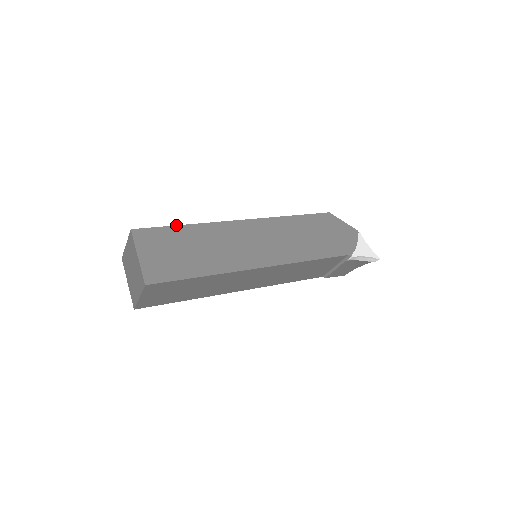
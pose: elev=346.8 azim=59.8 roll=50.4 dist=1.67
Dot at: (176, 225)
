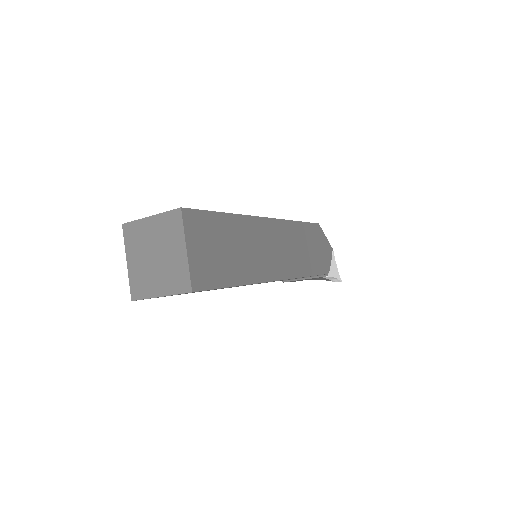
Dot at: occluded
